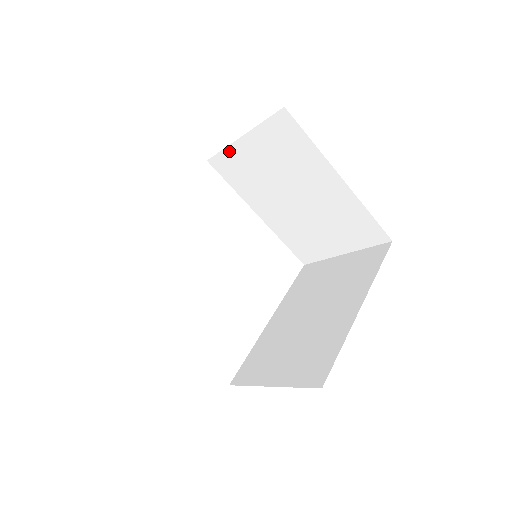
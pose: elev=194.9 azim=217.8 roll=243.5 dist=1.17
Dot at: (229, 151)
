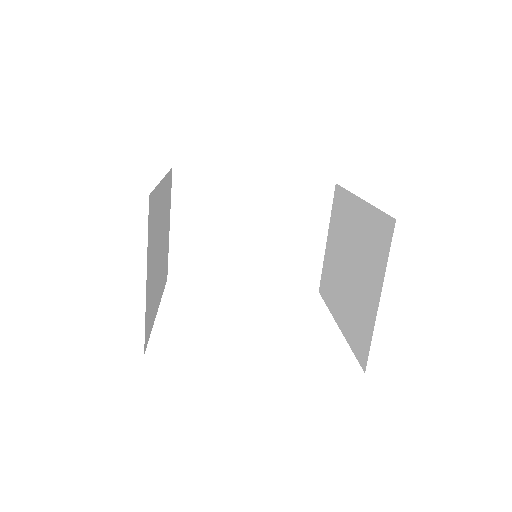
Dot at: (324, 264)
